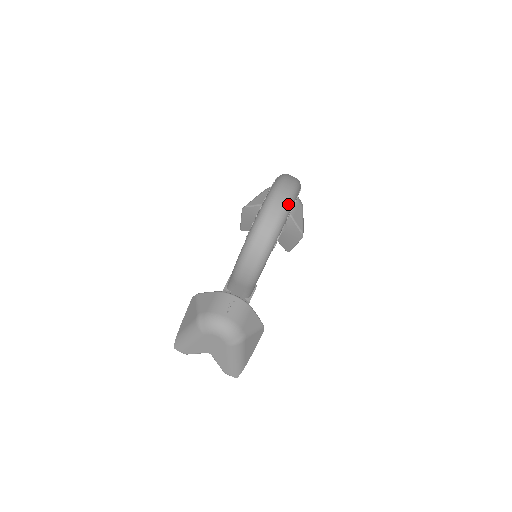
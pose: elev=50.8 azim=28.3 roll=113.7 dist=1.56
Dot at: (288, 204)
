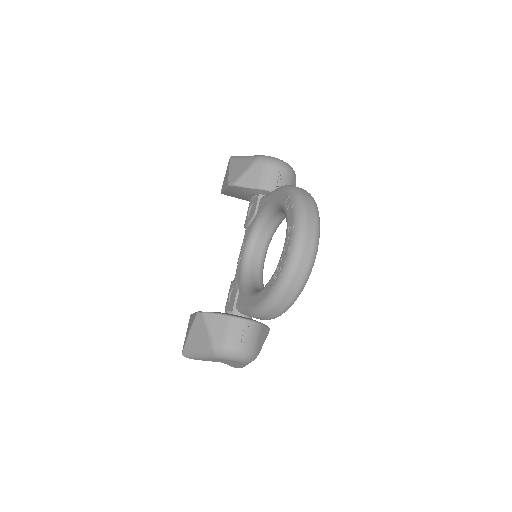
Dot at: (314, 256)
